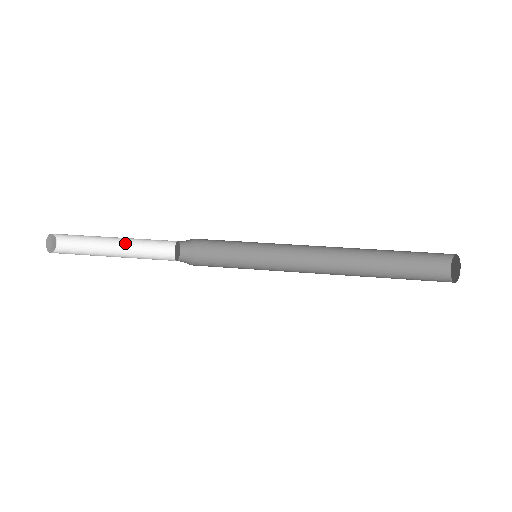
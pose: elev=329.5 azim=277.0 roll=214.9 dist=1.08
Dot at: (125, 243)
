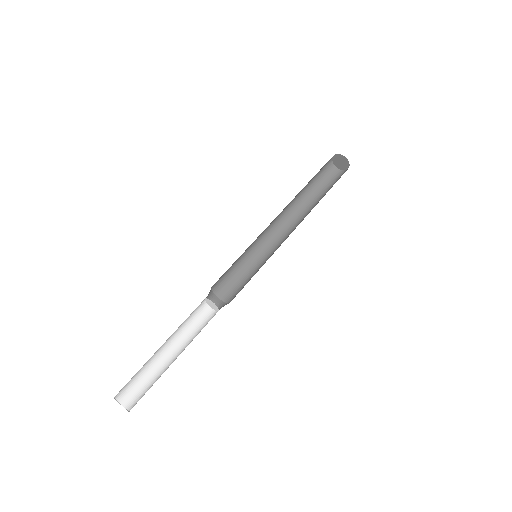
Dot at: (169, 342)
